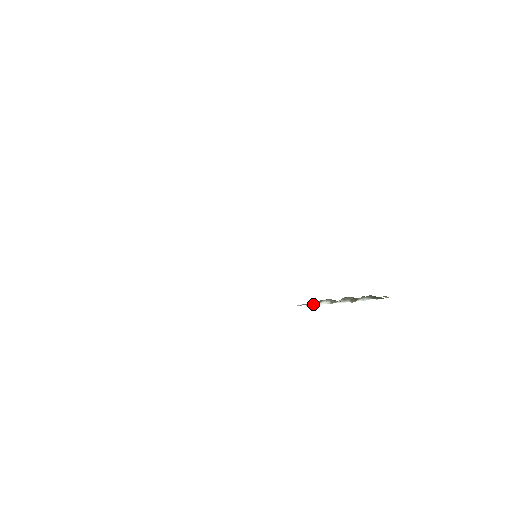
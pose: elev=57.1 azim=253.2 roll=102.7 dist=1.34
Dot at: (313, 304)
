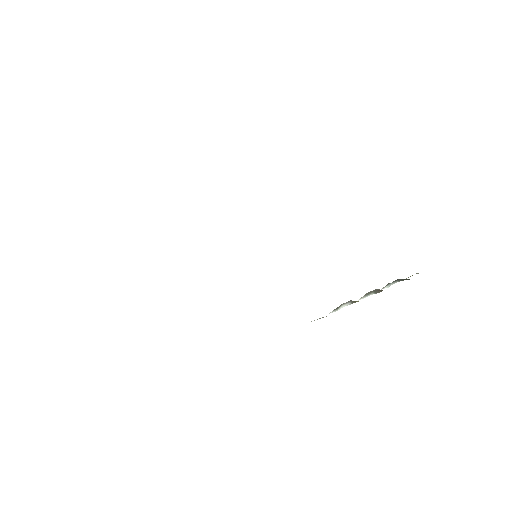
Dot at: (330, 312)
